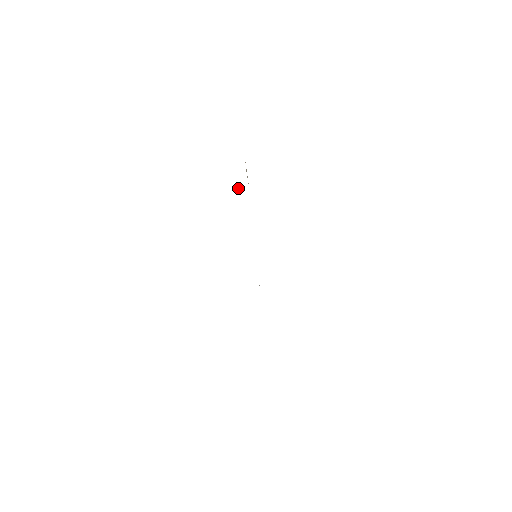
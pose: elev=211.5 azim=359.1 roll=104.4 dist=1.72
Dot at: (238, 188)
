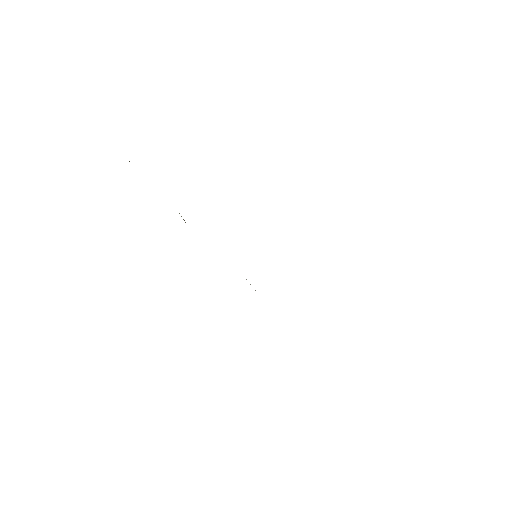
Dot at: occluded
